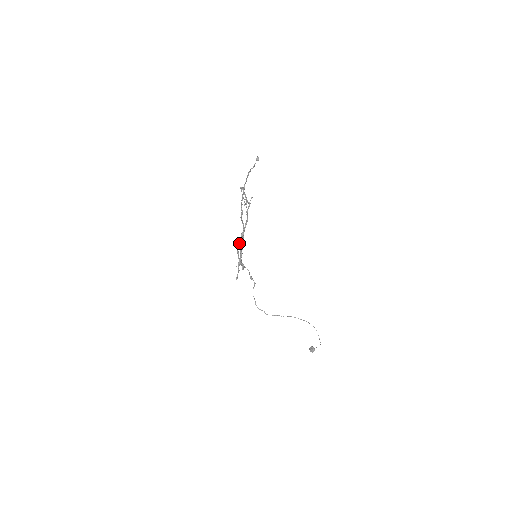
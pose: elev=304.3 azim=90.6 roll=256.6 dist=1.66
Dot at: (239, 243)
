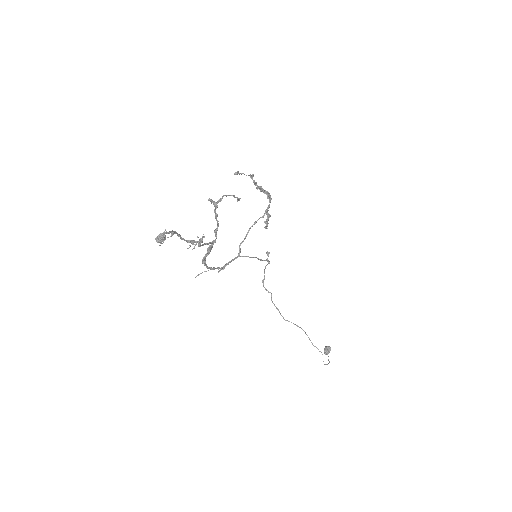
Dot at: occluded
